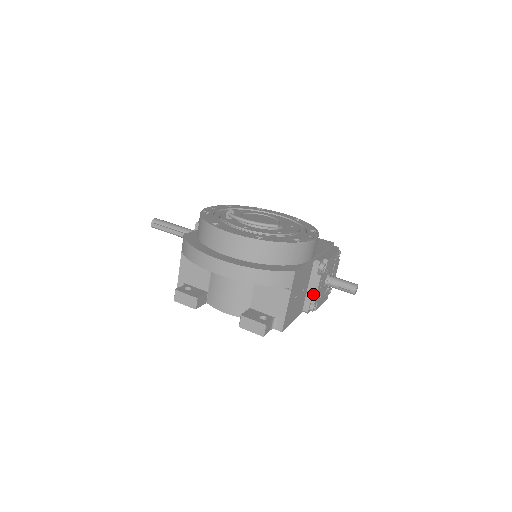
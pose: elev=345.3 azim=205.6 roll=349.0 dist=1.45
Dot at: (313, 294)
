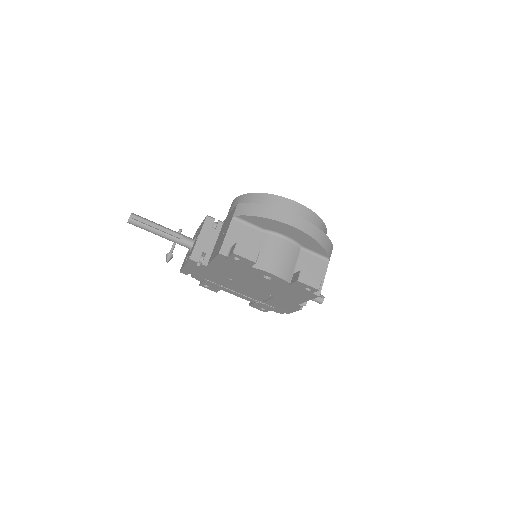
Dot at: occluded
